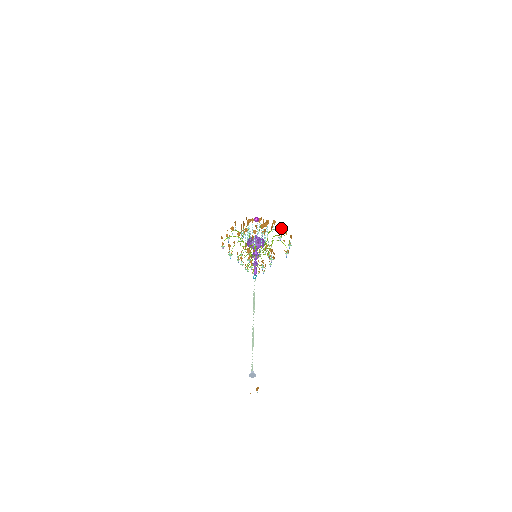
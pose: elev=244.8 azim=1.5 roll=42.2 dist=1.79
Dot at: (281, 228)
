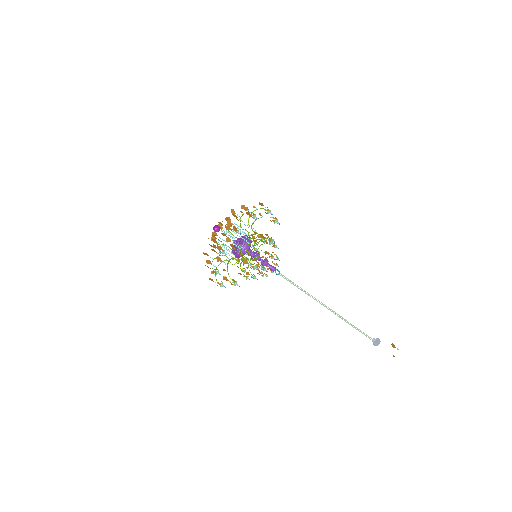
Dot at: (244, 209)
